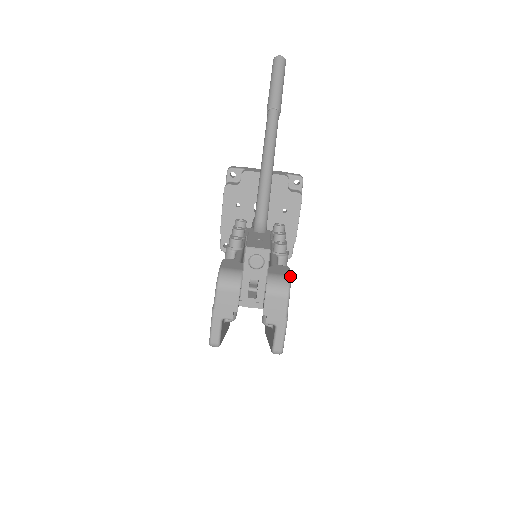
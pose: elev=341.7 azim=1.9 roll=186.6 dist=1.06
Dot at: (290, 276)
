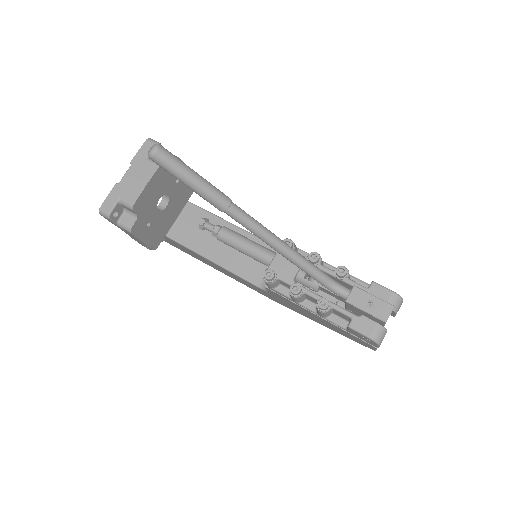
Dot at: (391, 291)
